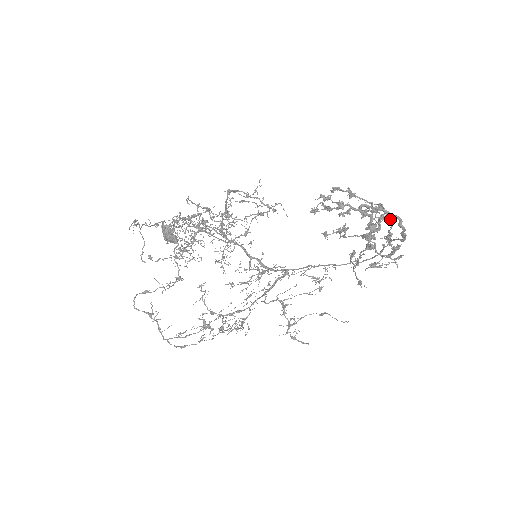
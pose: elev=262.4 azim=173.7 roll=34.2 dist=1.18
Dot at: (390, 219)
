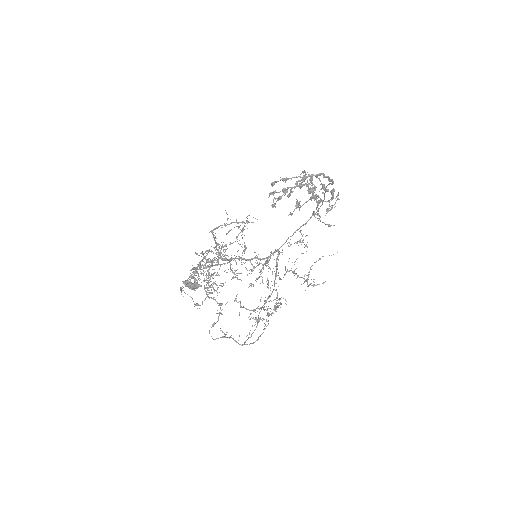
Dot at: occluded
